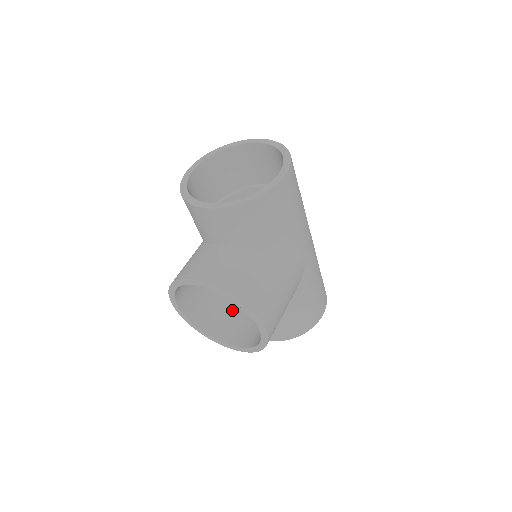
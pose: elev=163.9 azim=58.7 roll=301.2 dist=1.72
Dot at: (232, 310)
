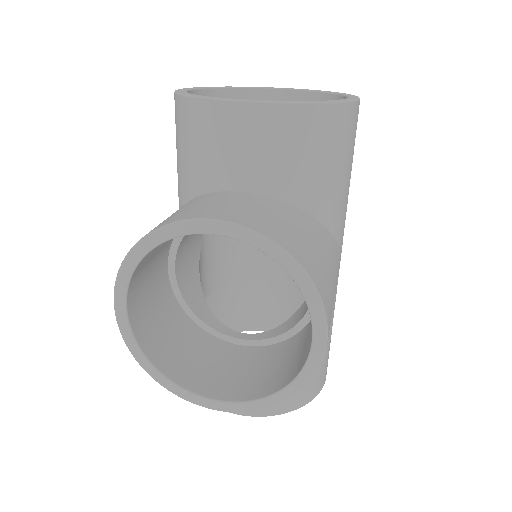
Dot at: (205, 344)
